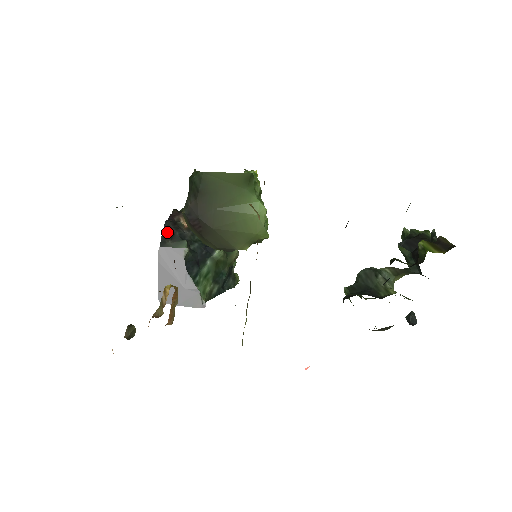
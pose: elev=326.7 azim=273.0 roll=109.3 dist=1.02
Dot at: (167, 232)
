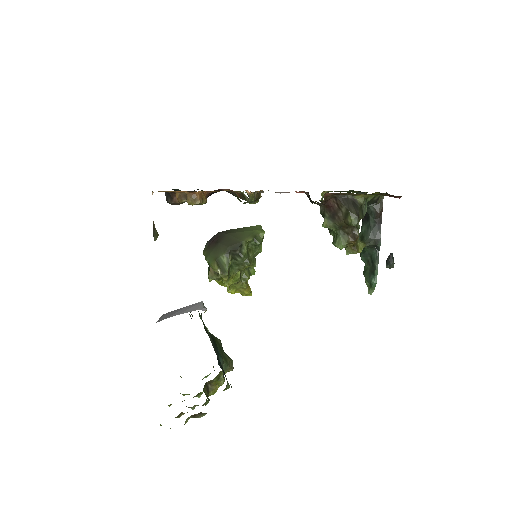
Dot at: occluded
